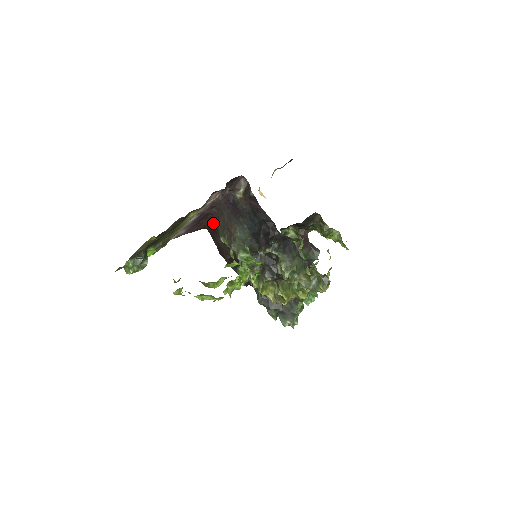
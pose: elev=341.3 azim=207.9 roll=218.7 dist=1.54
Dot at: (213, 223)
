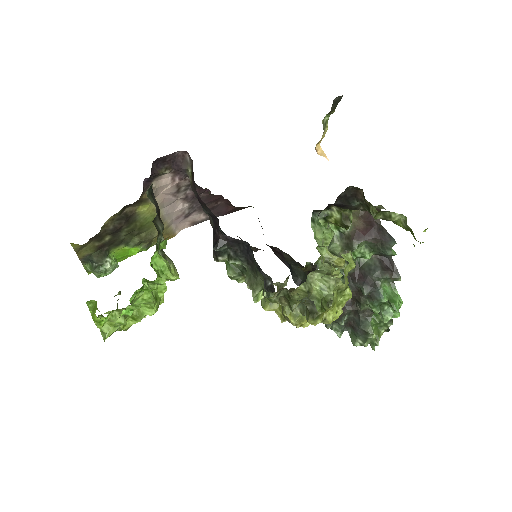
Dot at: occluded
